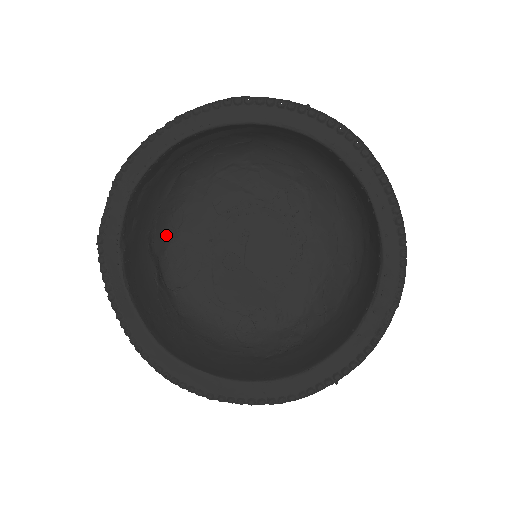
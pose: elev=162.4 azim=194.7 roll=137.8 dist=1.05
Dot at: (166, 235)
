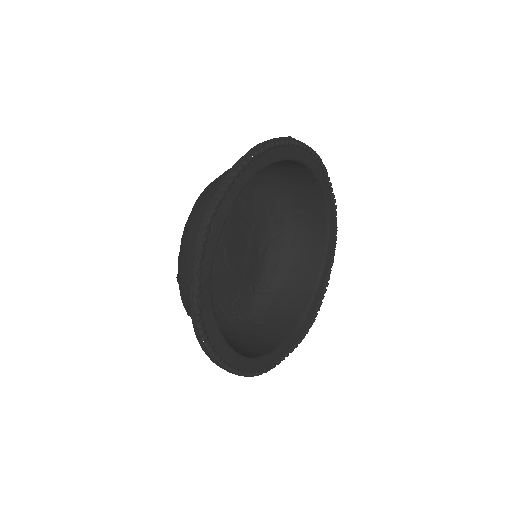
Dot at: occluded
